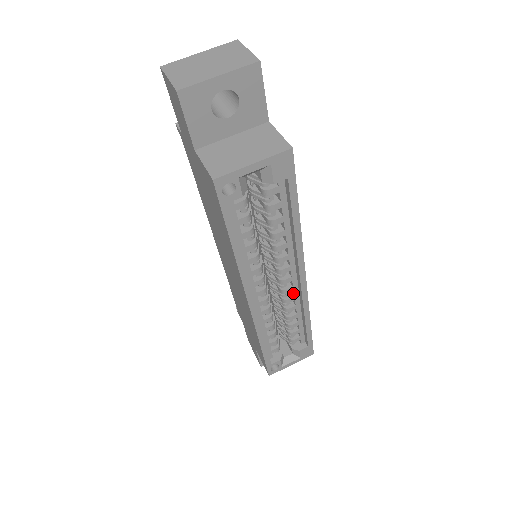
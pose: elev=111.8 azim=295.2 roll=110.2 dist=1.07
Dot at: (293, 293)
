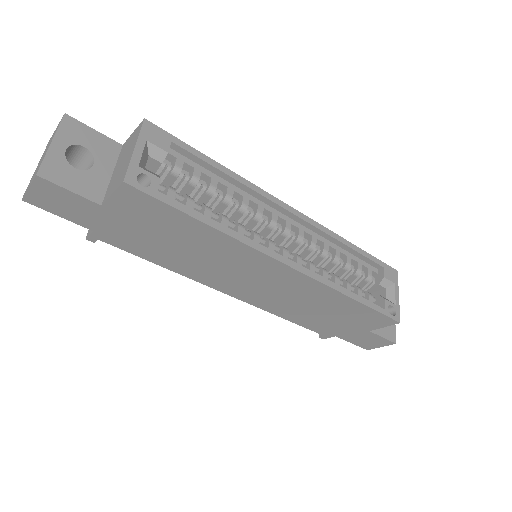
Dot at: (307, 235)
